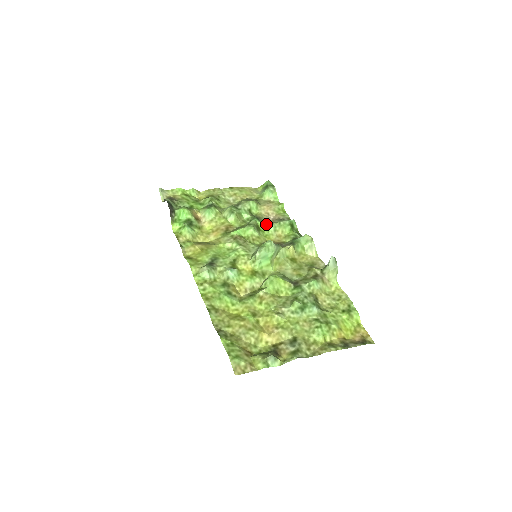
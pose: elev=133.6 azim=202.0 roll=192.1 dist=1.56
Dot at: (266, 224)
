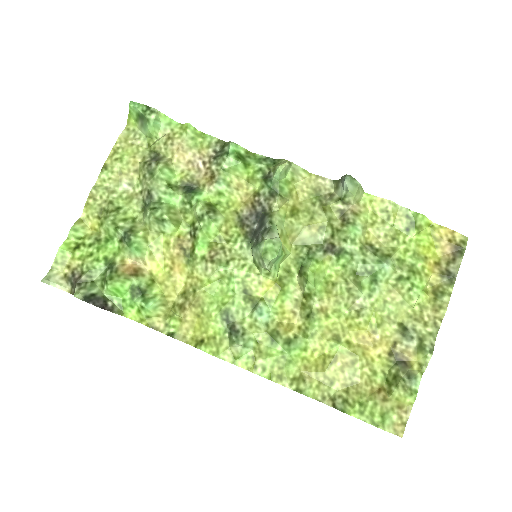
Dot at: (211, 189)
